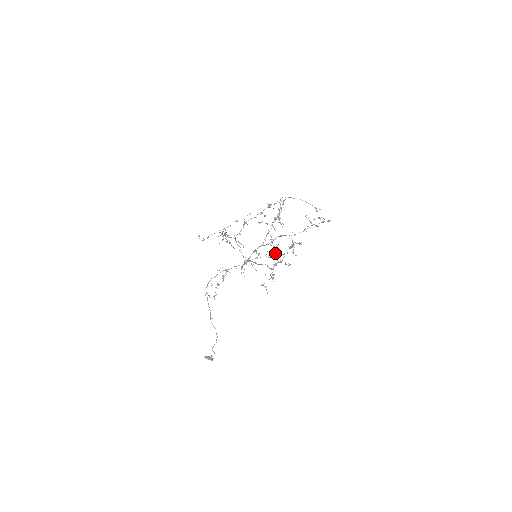
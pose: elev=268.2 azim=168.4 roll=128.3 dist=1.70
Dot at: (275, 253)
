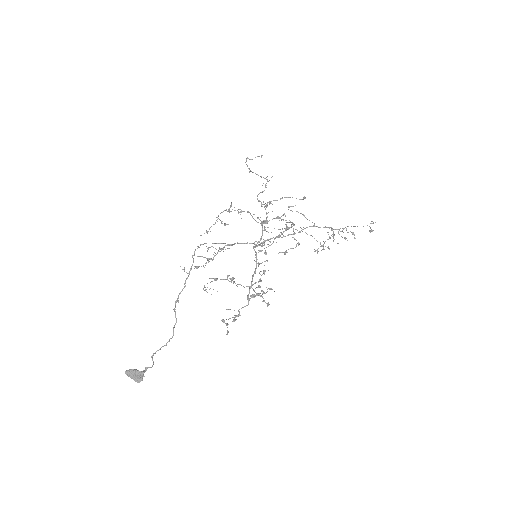
Dot at: (260, 279)
